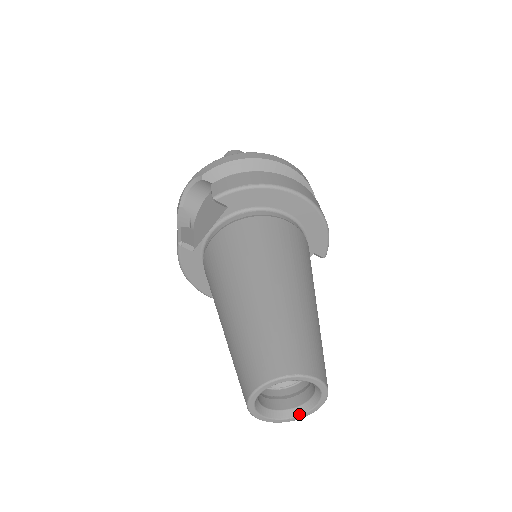
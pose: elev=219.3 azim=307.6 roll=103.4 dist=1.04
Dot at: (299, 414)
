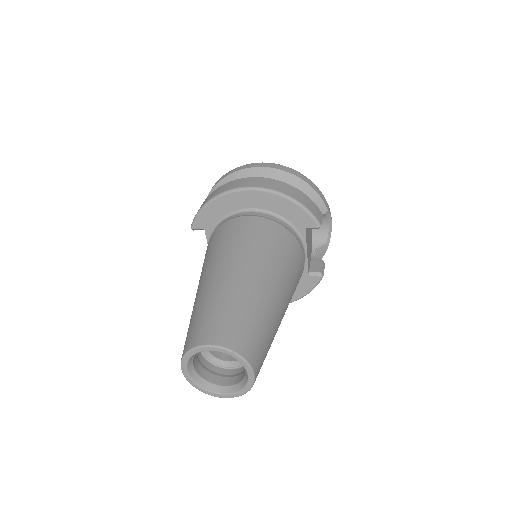
Dot at: (245, 384)
